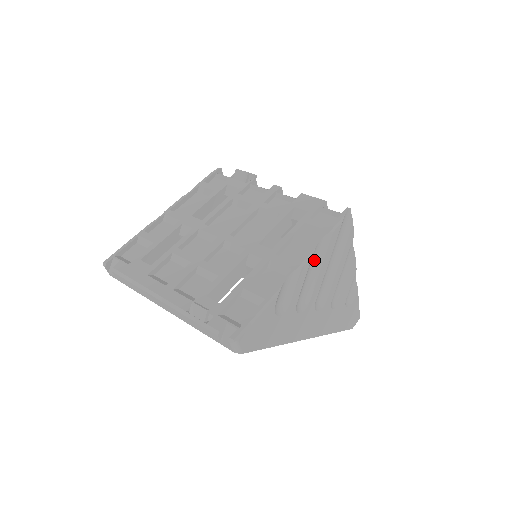
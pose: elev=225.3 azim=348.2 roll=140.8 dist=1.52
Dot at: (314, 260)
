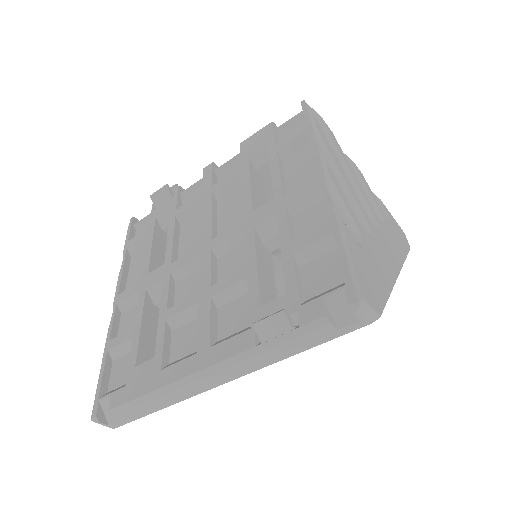
Dot at: occluded
